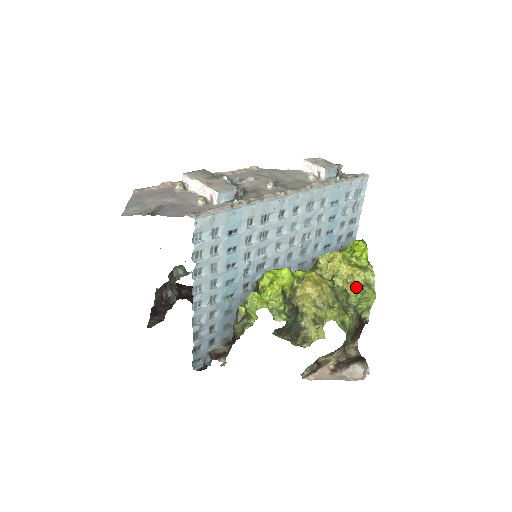
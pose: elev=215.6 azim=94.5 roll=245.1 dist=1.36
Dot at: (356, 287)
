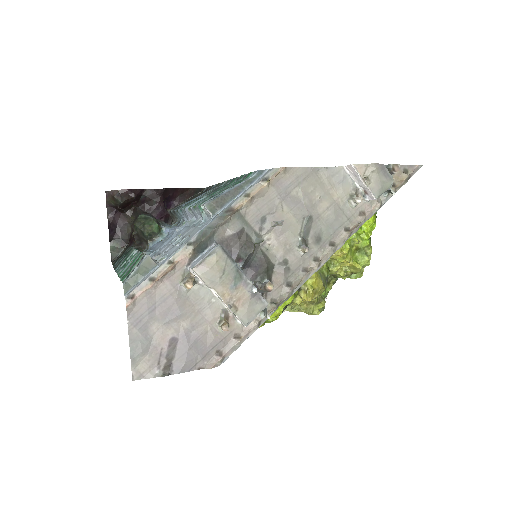
Dot at: (348, 275)
